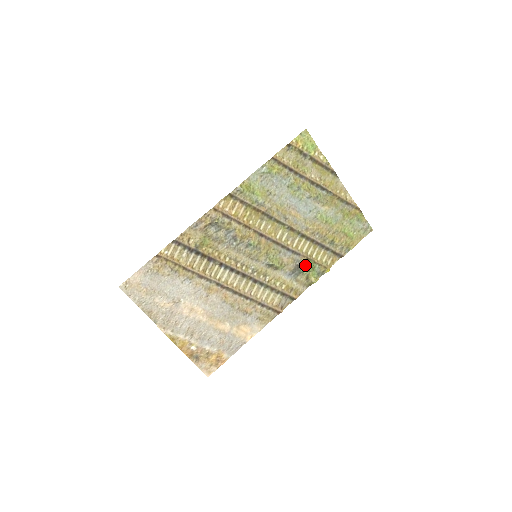
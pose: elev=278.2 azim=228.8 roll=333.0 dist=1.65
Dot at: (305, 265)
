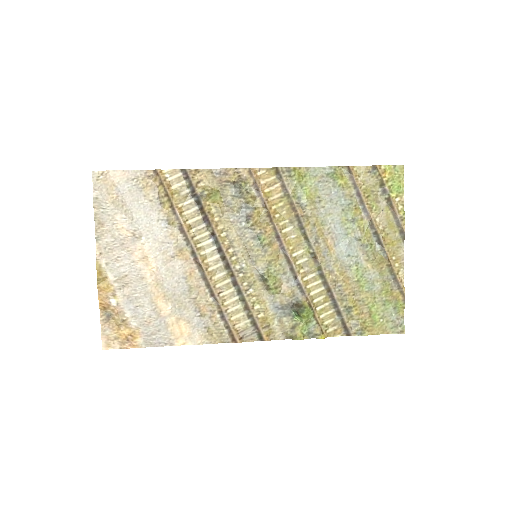
Dot at: (301, 308)
